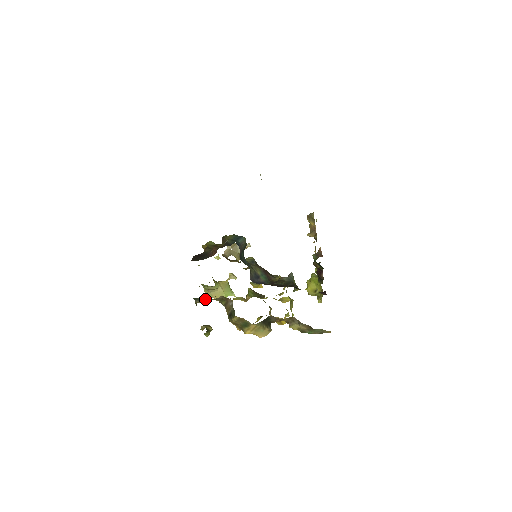
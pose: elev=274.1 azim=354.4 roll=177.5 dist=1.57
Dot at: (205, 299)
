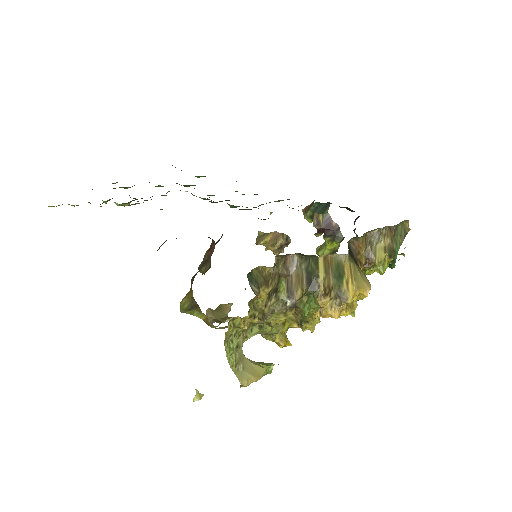
Dot at: (261, 272)
